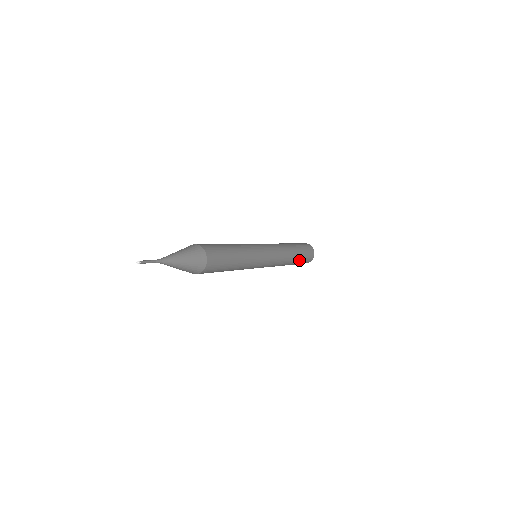
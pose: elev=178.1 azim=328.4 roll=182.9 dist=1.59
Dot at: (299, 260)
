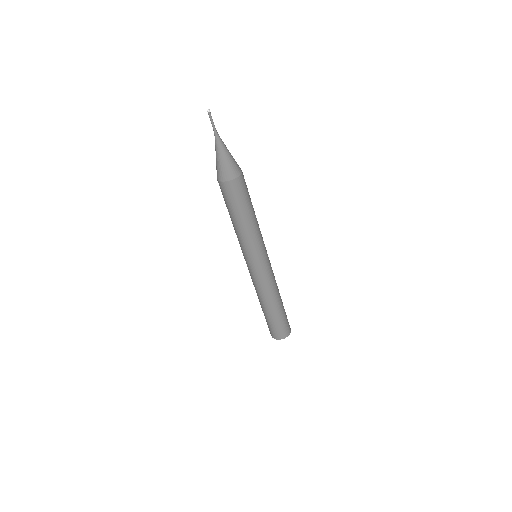
Dot at: (281, 313)
